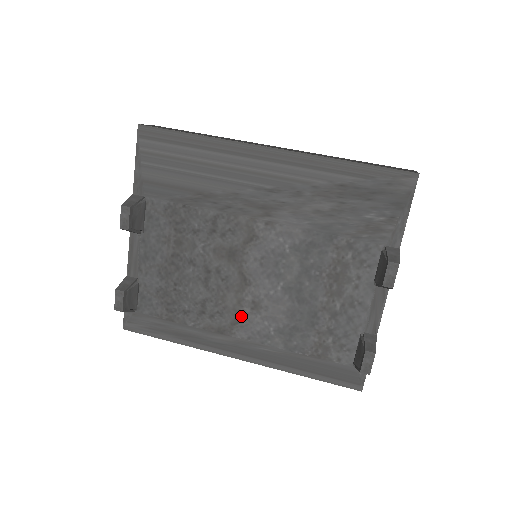
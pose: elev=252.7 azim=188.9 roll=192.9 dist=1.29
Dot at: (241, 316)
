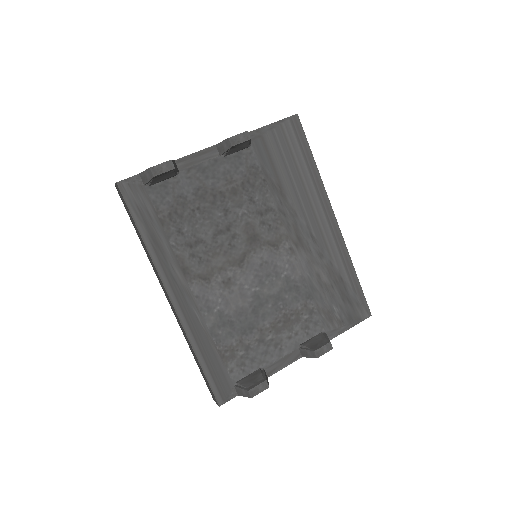
Dot at: (211, 278)
